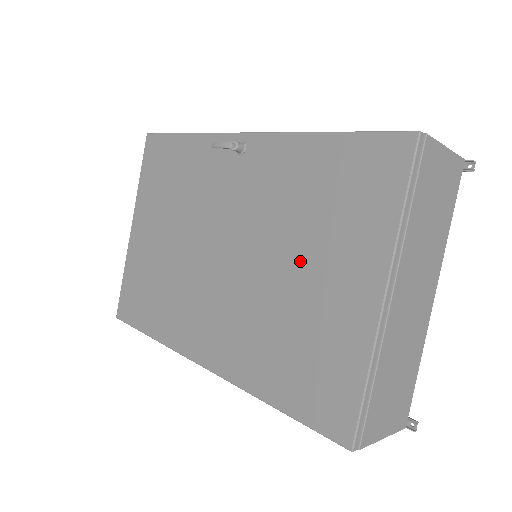
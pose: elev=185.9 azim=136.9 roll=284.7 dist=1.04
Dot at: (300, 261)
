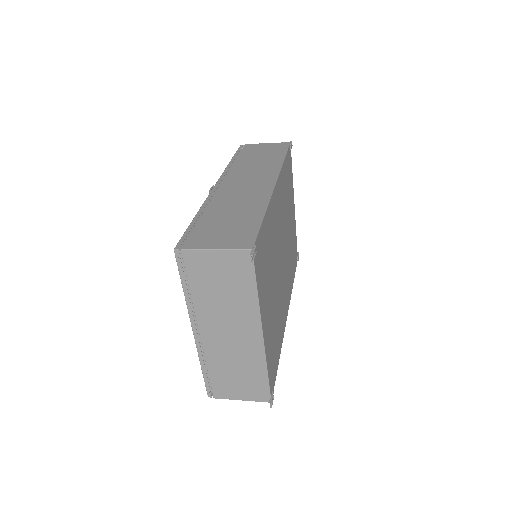
Dot at: occluded
